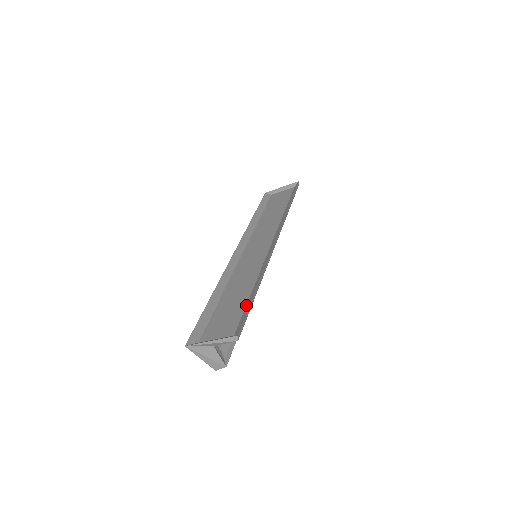
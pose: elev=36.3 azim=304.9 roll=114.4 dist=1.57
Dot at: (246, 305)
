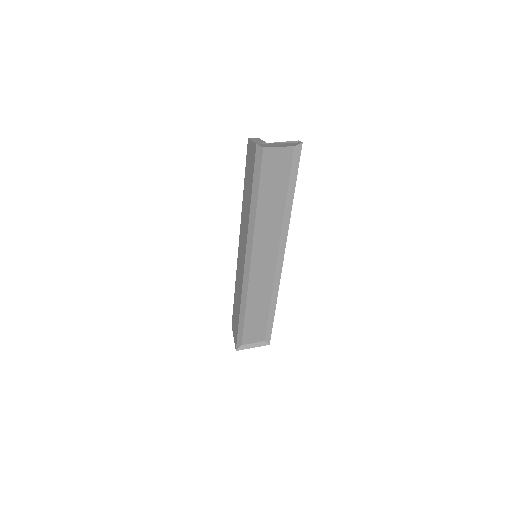
Dot at: (268, 322)
